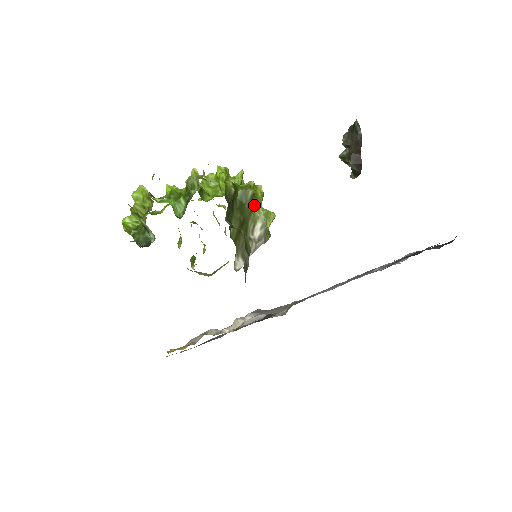
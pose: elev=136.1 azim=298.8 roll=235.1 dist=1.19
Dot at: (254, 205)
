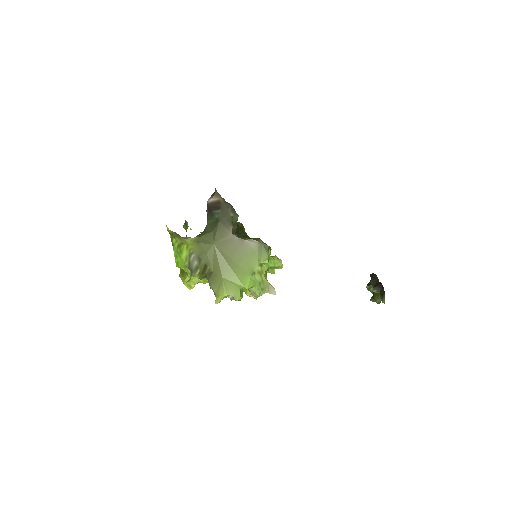
Dot at: occluded
